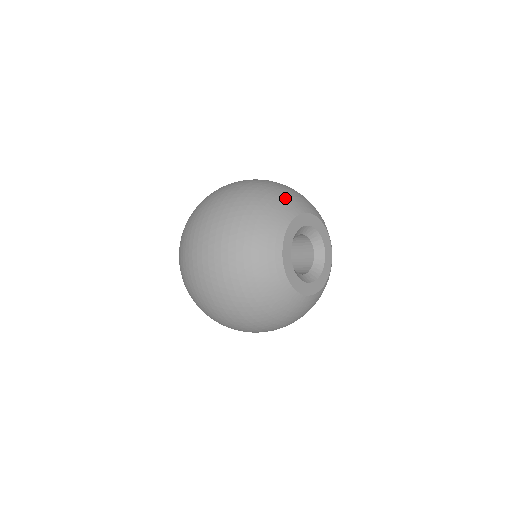
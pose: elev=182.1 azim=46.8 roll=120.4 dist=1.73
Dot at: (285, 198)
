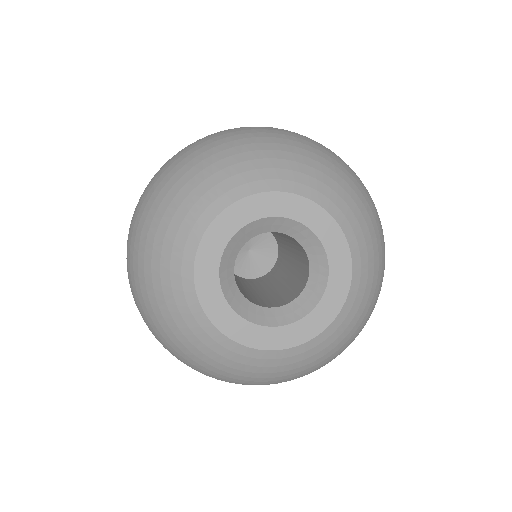
Dot at: (169, 222)
